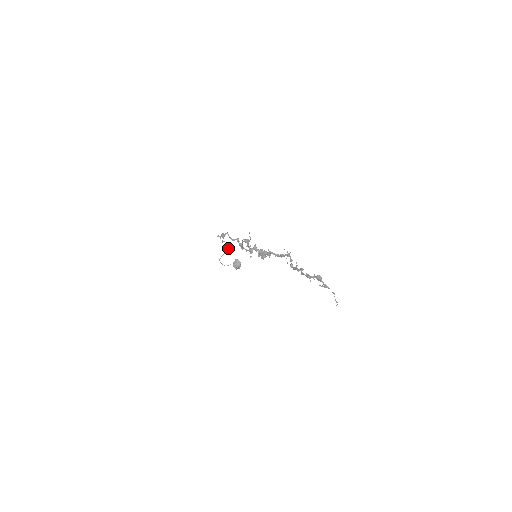
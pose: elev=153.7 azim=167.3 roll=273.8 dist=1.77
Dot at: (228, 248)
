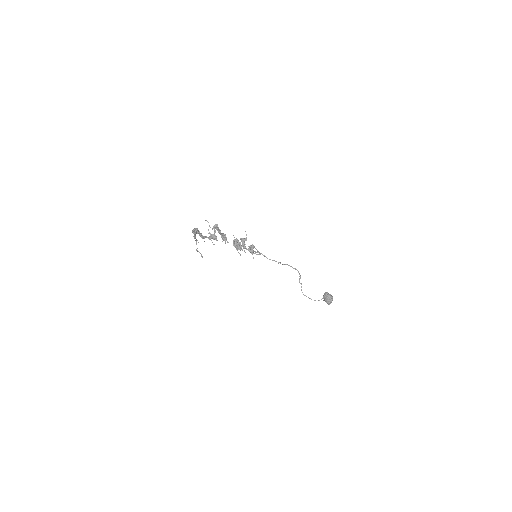
Dot at: (299, 274)
